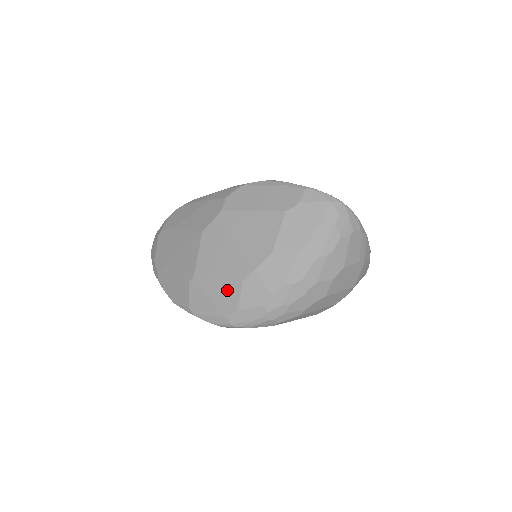
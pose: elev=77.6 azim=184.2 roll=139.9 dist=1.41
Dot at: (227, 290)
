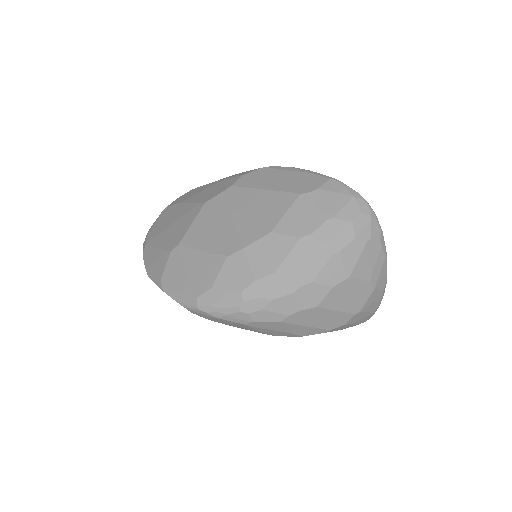
Dot at: (207, 265)
